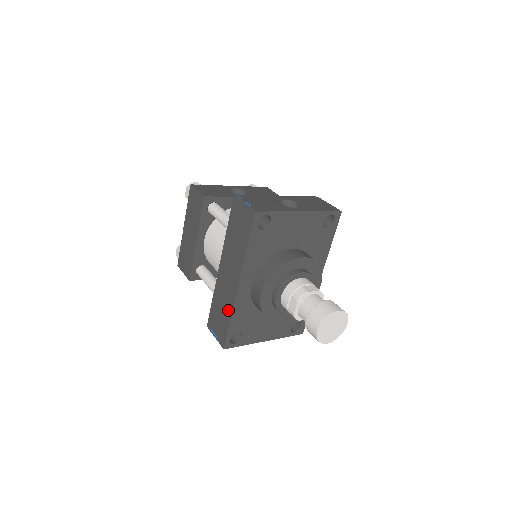
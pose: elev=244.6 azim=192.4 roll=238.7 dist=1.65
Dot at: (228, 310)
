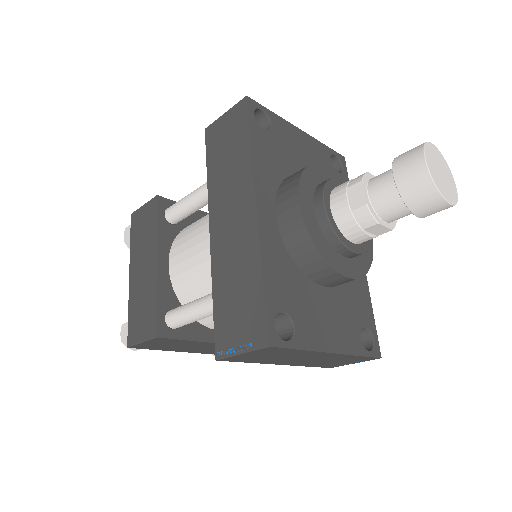
Dot at: (251, 265)
